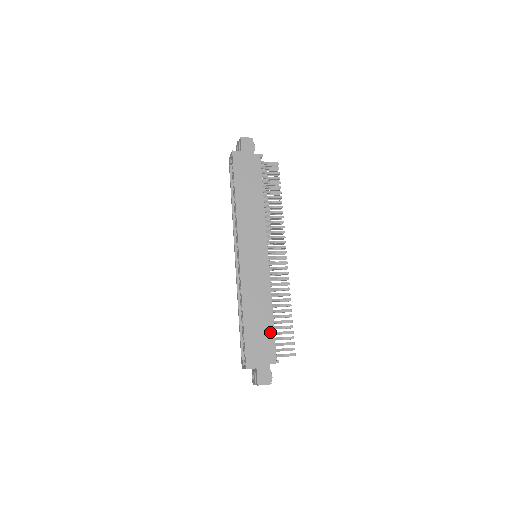
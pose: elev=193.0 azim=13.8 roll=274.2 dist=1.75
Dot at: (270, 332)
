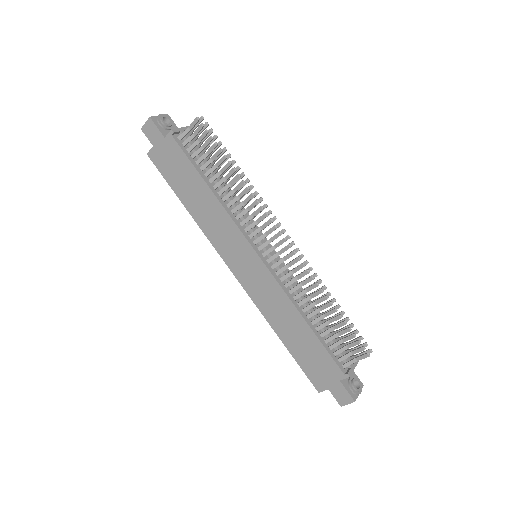
Dot at: (318, 346)
